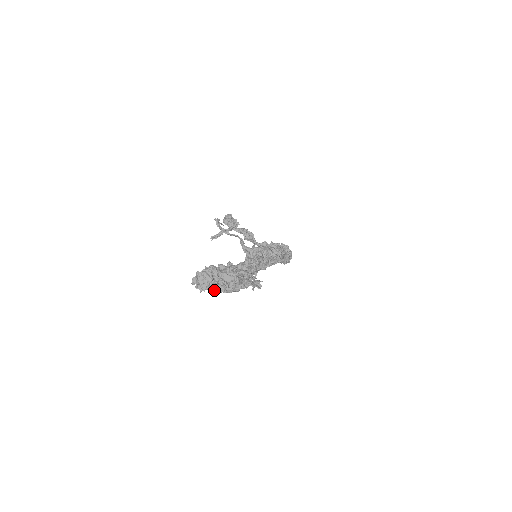
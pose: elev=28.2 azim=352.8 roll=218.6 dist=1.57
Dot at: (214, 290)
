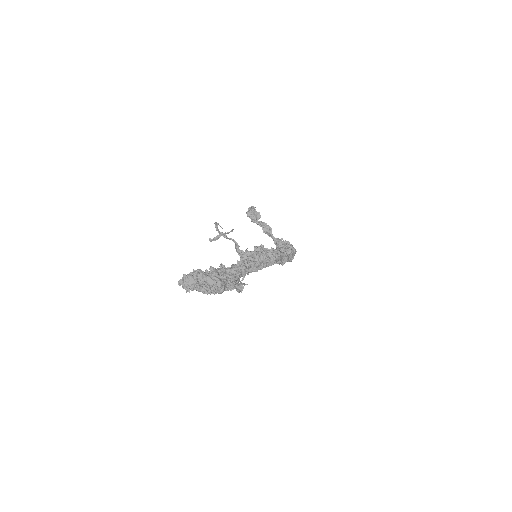
Dot at: (198, 291)
